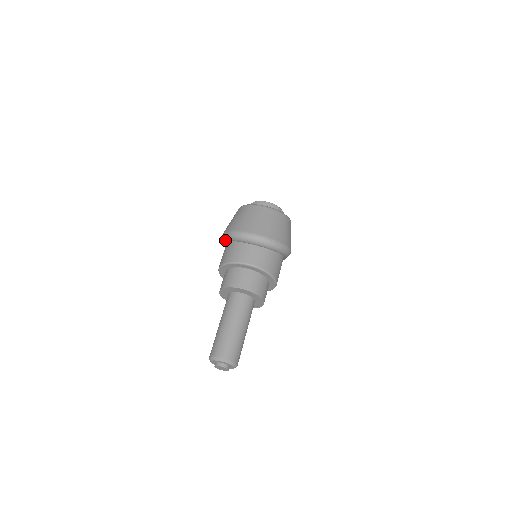
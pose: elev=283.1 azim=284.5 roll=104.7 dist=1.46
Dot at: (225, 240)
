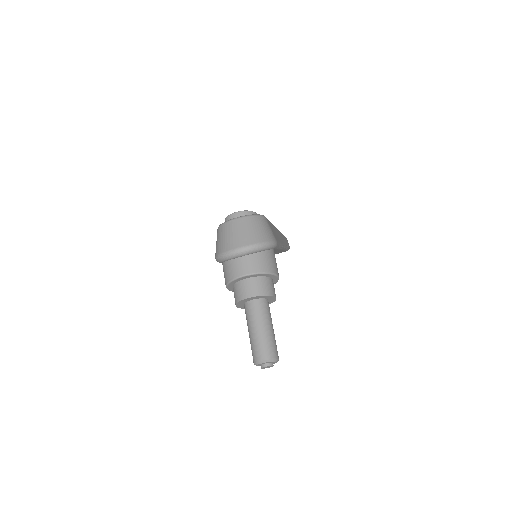
Dot at: occluded
